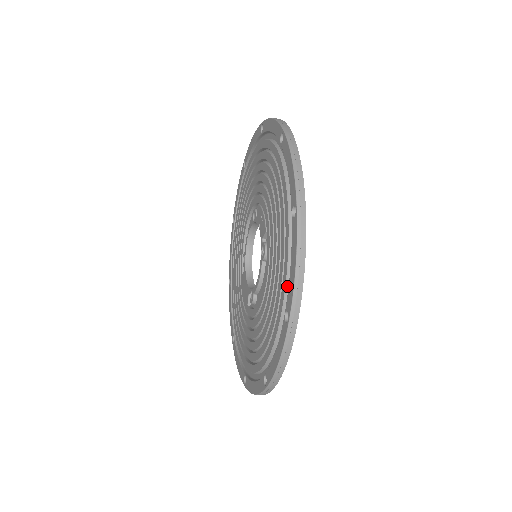
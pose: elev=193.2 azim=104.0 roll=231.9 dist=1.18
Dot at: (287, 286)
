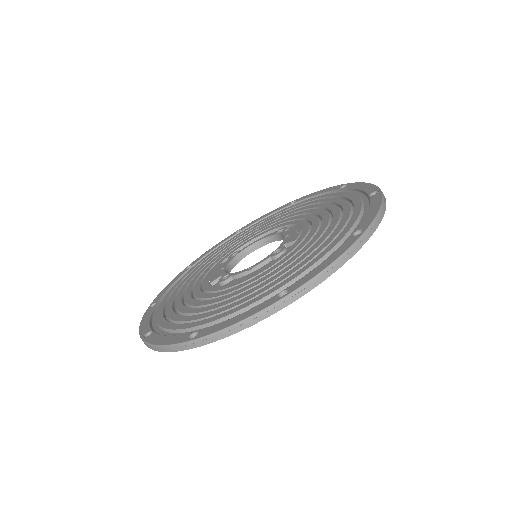
Dot at: (301, 275)
